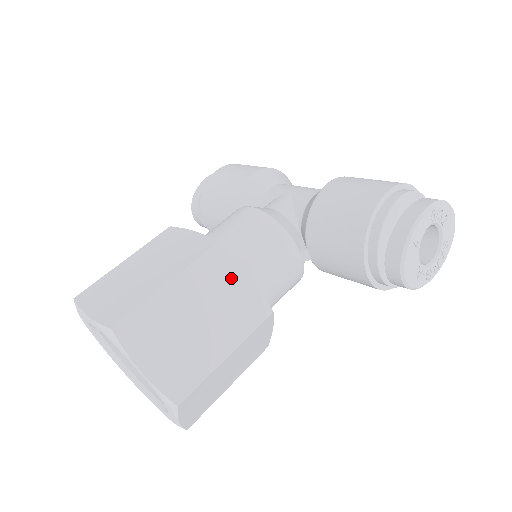
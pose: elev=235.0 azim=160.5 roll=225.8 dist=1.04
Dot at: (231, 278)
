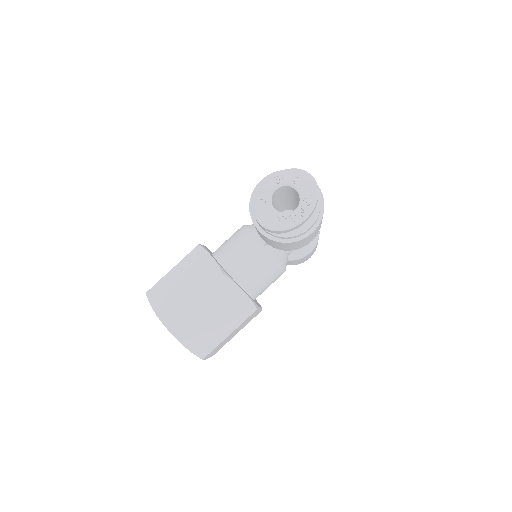
Dot at: (203, 260)
